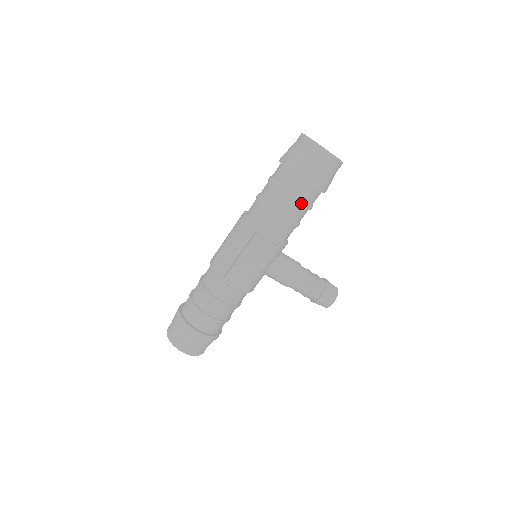
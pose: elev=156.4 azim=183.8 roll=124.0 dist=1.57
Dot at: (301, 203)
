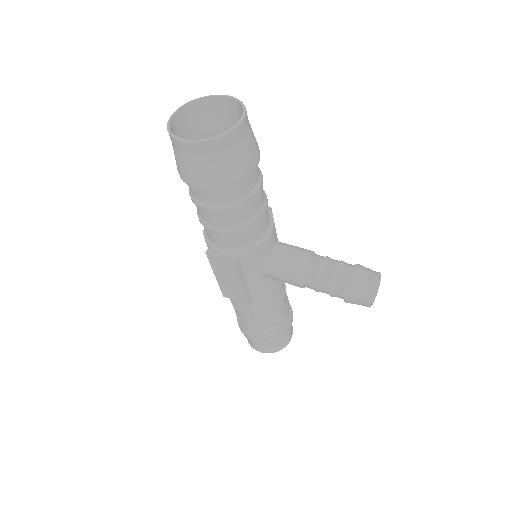
Dot at: (216, 209)
